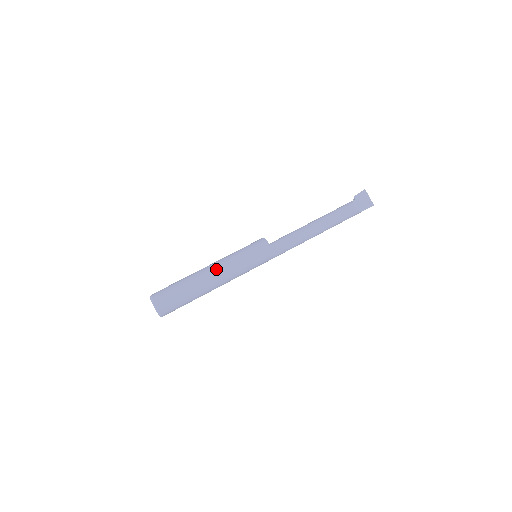
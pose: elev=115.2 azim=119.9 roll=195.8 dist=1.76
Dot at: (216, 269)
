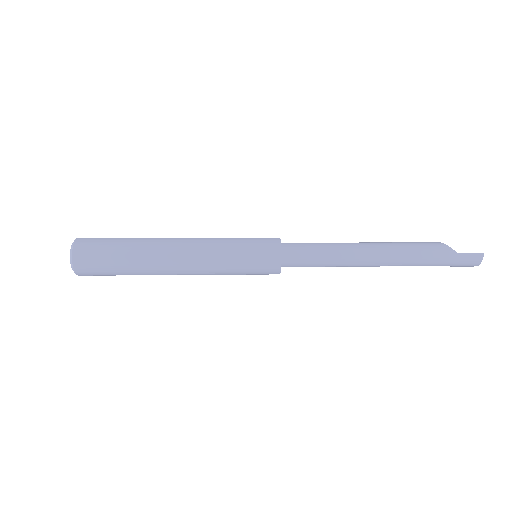
Dot at: occluded
